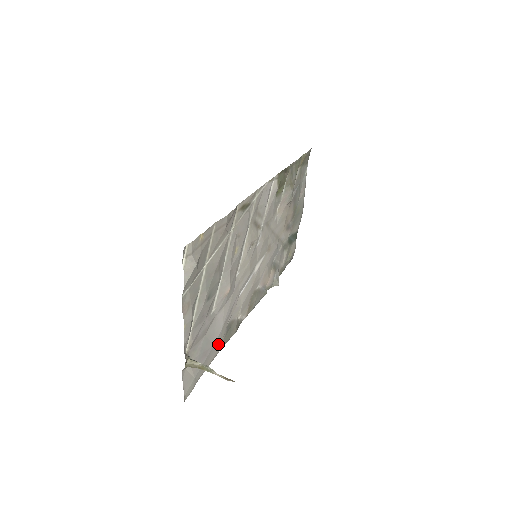
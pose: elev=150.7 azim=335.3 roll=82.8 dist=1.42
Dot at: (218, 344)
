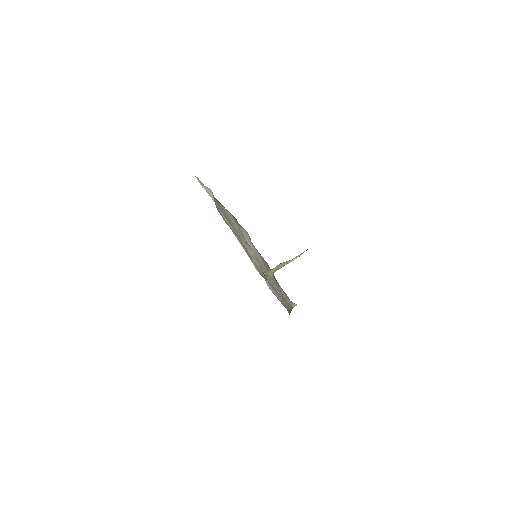
Dot at: occluded
